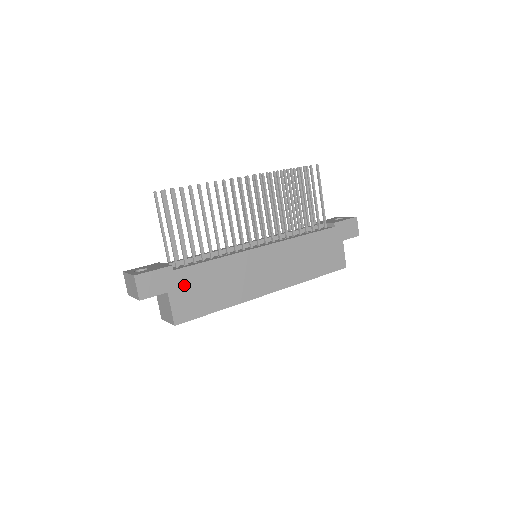
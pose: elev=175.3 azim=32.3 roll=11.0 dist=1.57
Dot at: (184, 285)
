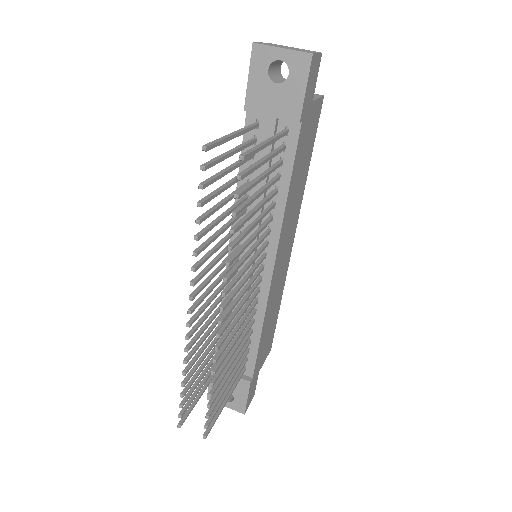
Dot at: (261, 359)
